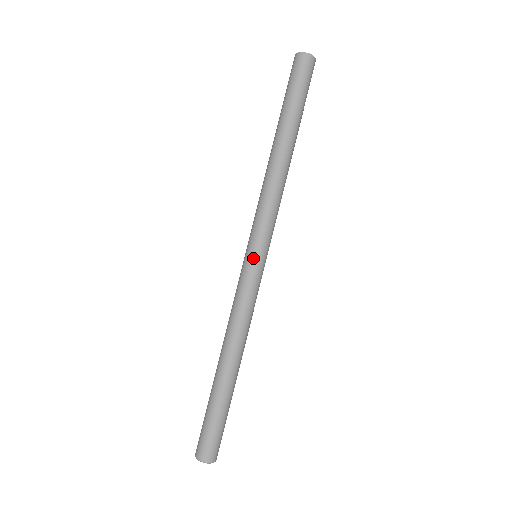
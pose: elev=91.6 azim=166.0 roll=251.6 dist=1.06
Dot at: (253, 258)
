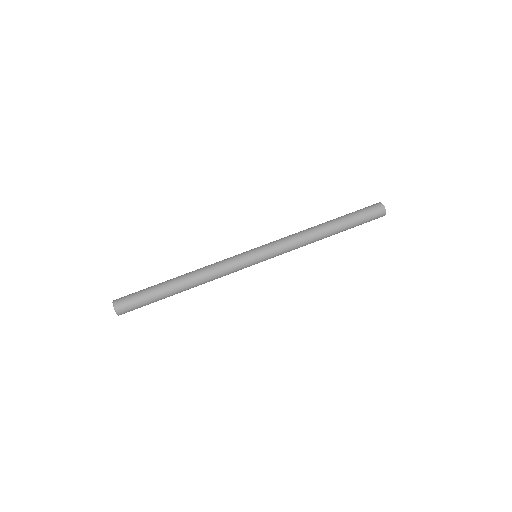
Dot at: (256, 259)
